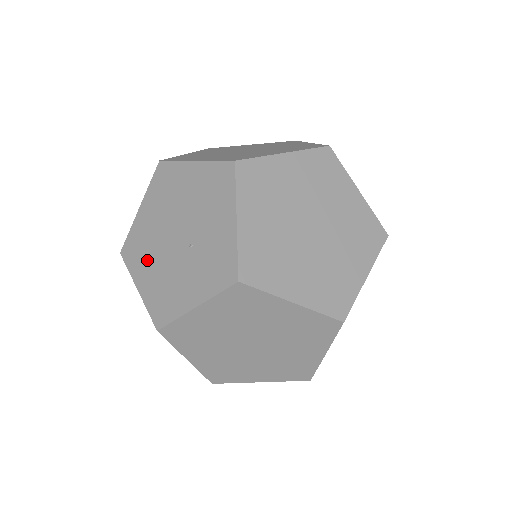
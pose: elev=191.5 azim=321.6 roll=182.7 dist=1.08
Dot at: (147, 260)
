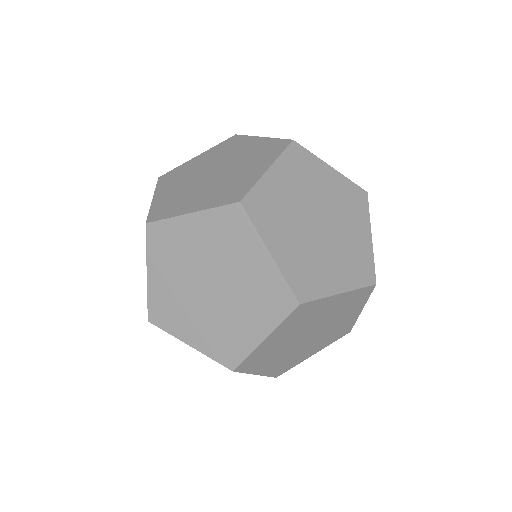
Dot at: occluded
